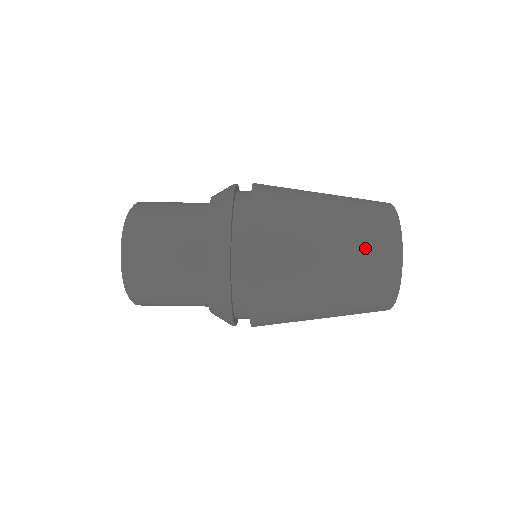
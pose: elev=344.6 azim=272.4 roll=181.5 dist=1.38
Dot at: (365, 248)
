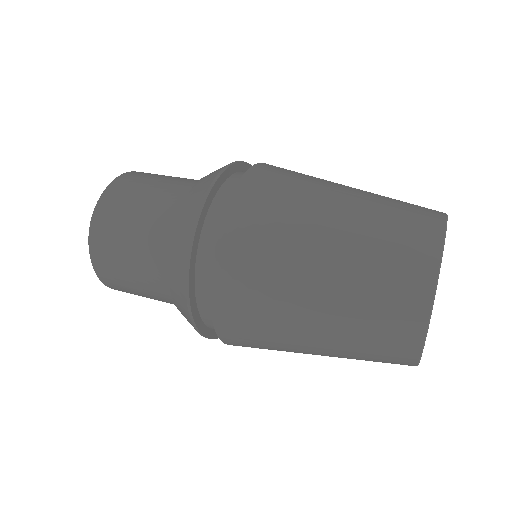
Dot at: (364, 357)
